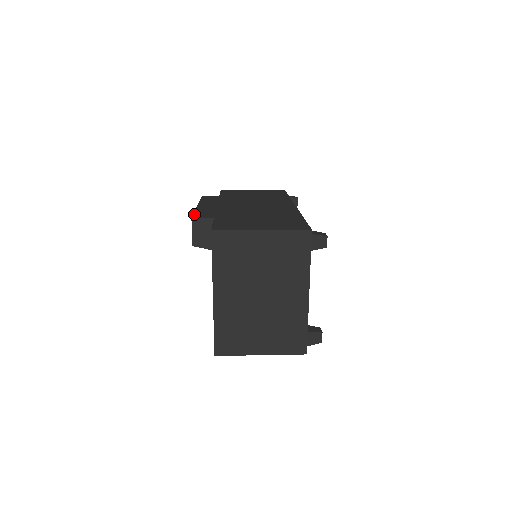
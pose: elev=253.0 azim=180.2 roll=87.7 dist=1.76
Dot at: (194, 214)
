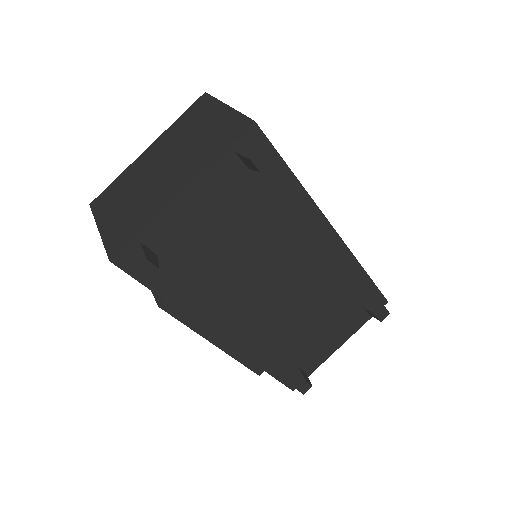
Dot at: occluded
